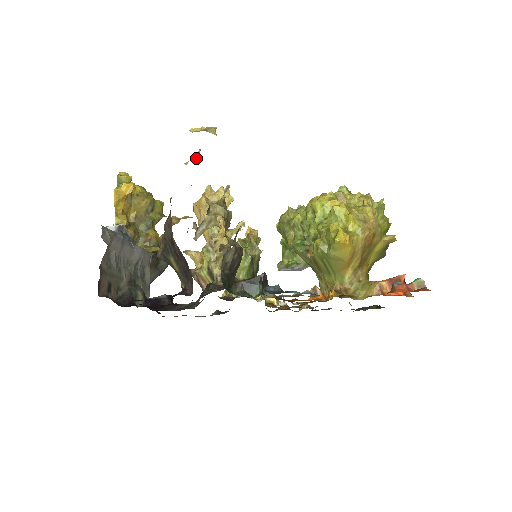
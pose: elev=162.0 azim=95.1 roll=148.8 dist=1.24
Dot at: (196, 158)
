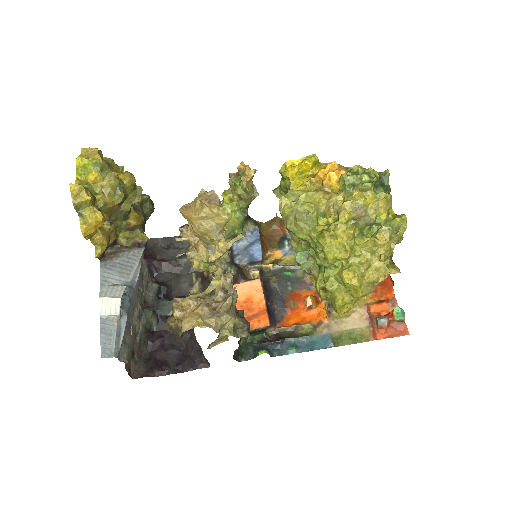
Dot at: (190, 249)
